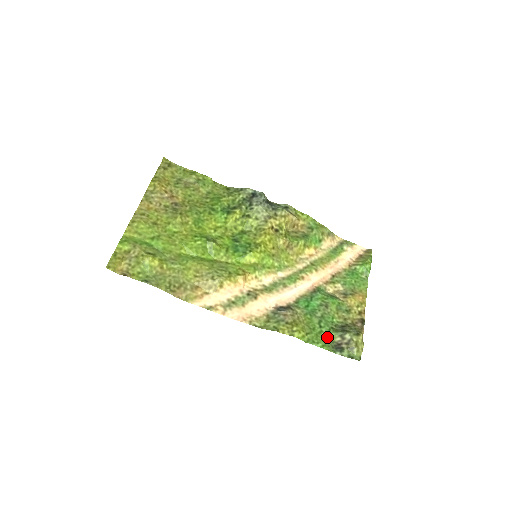
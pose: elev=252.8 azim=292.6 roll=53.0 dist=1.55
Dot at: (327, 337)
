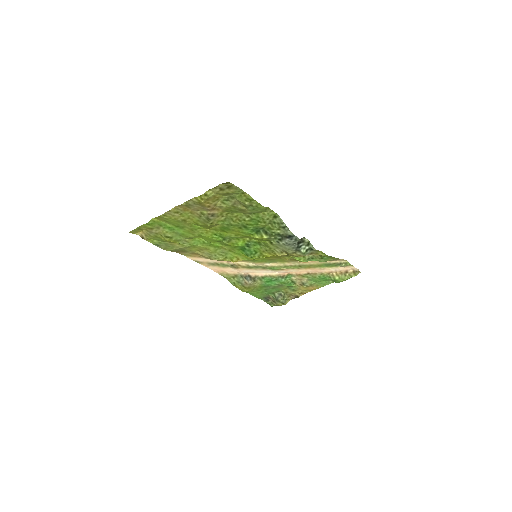
Dot at: (265, 294)
